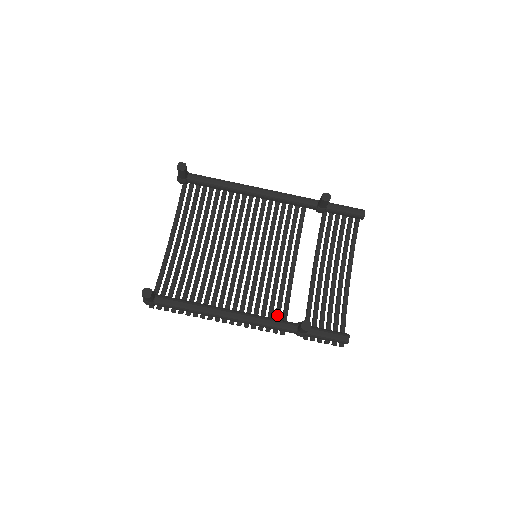
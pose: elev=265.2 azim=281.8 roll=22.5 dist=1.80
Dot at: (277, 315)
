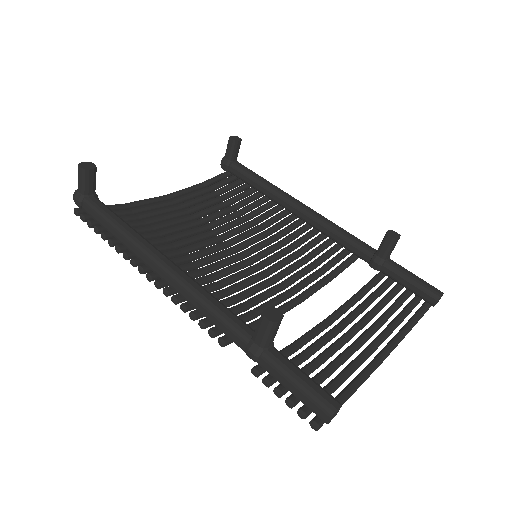
Dot at: occluded
